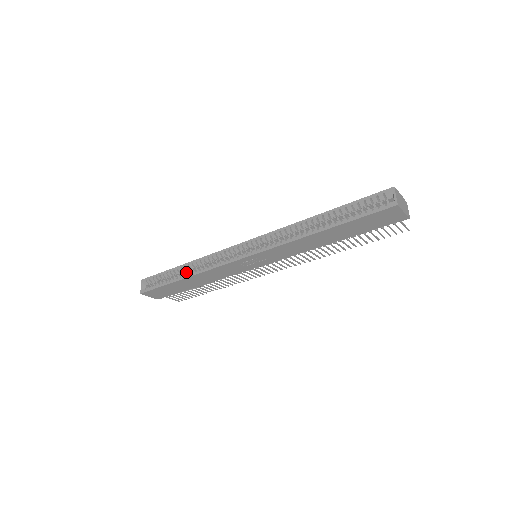
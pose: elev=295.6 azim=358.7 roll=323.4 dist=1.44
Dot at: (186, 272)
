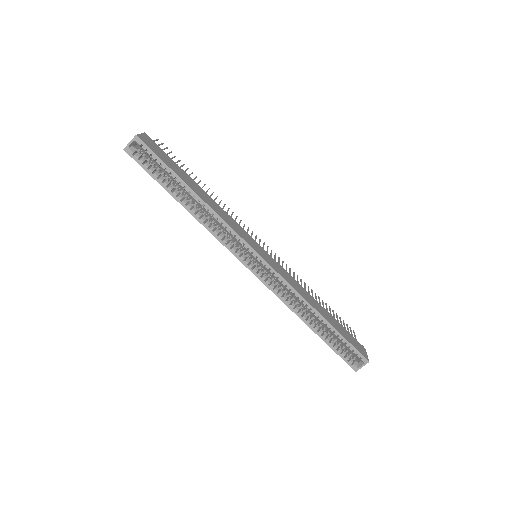
Dot at: (189, 194)
